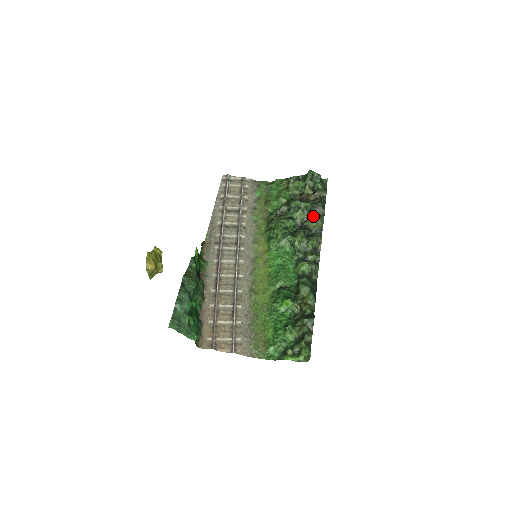
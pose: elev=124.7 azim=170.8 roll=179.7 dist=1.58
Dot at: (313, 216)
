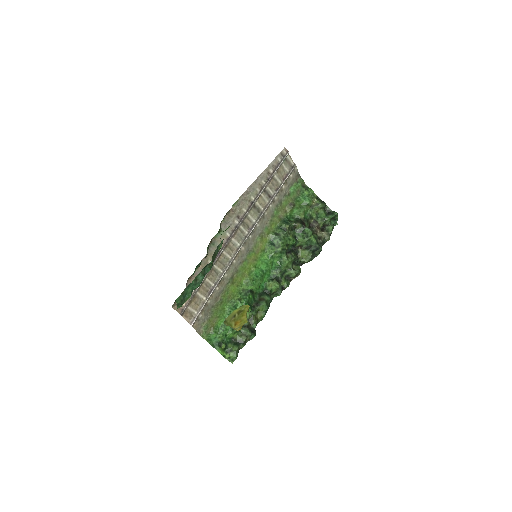
Dot at: (309, 252)
